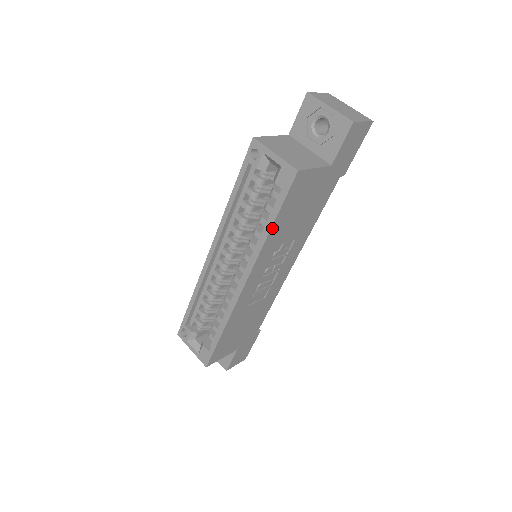
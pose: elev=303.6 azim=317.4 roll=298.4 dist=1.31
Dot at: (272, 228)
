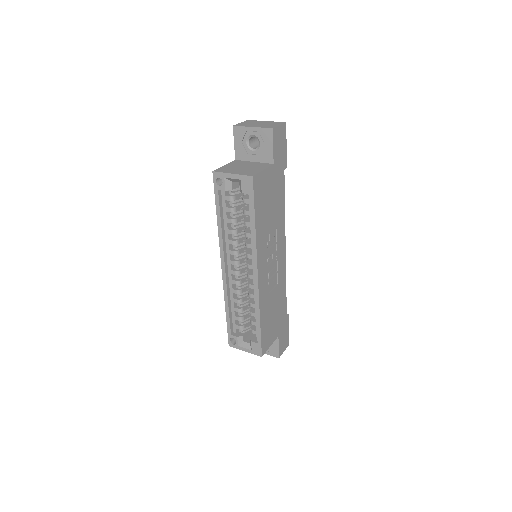
Dot at: (256, 224)
